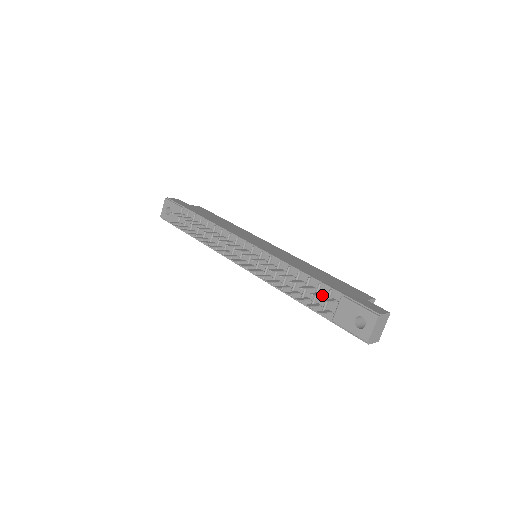
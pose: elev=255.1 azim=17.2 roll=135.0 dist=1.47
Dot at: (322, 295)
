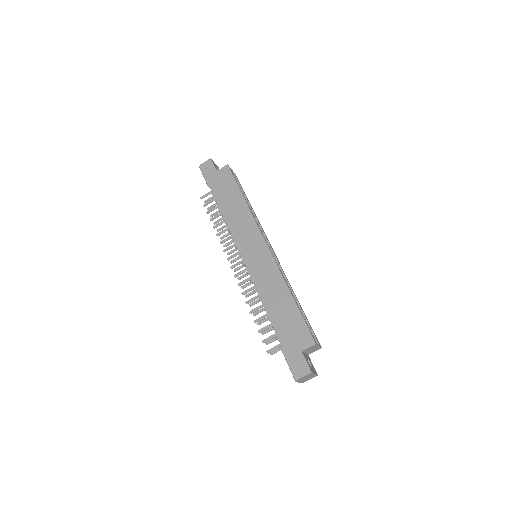
Dot at: occluded
